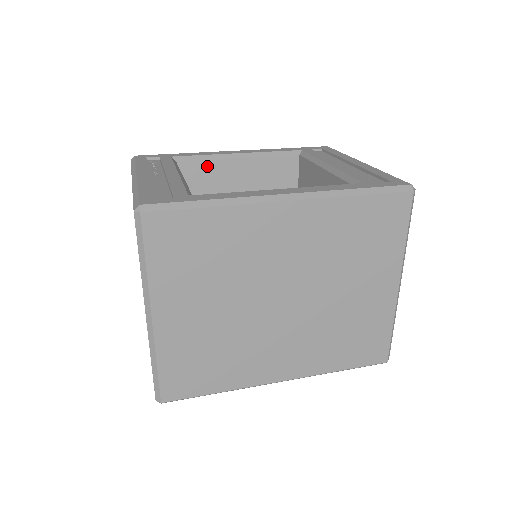
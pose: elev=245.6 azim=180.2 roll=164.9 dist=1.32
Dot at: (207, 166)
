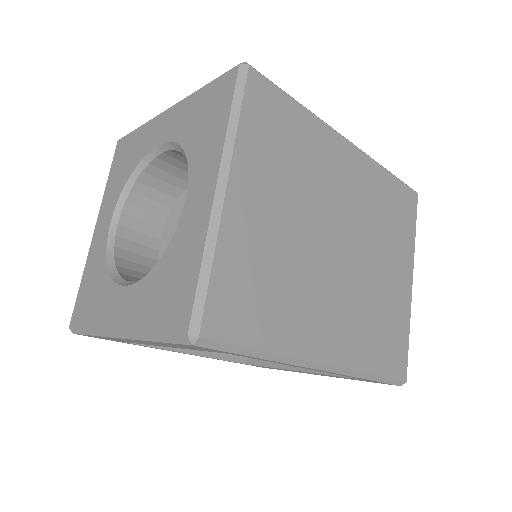
Dot at: occluded
